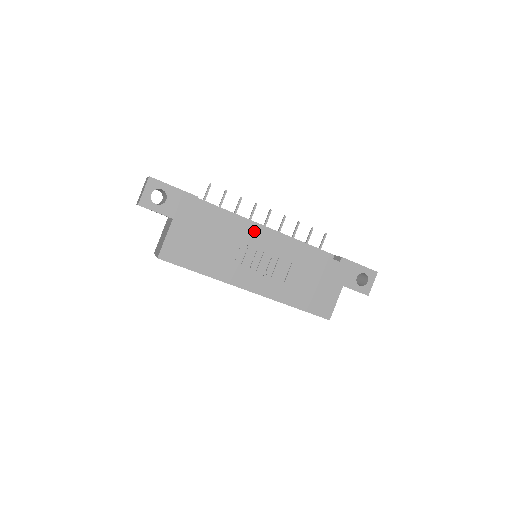
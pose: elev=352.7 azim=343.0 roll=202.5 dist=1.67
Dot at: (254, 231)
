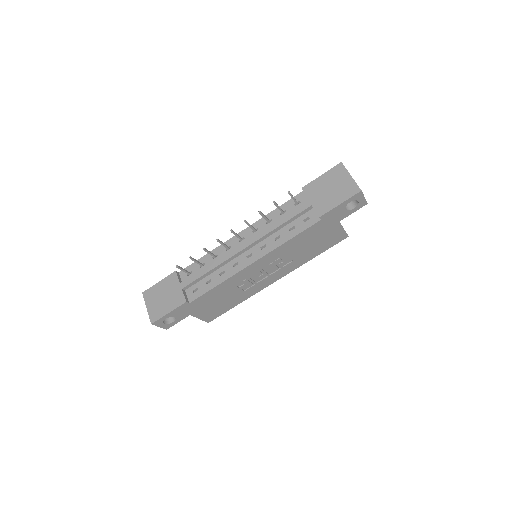
Dot at: (240, 274)
